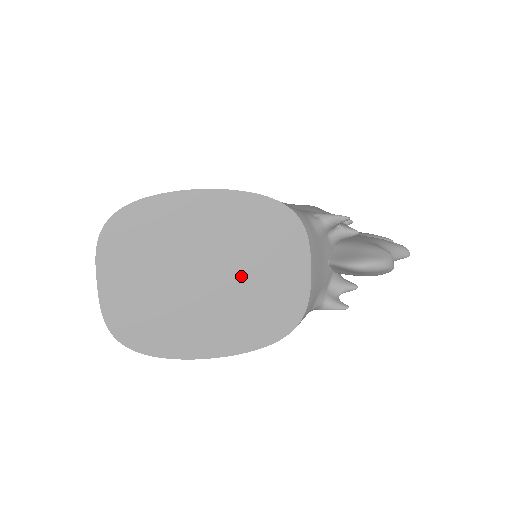
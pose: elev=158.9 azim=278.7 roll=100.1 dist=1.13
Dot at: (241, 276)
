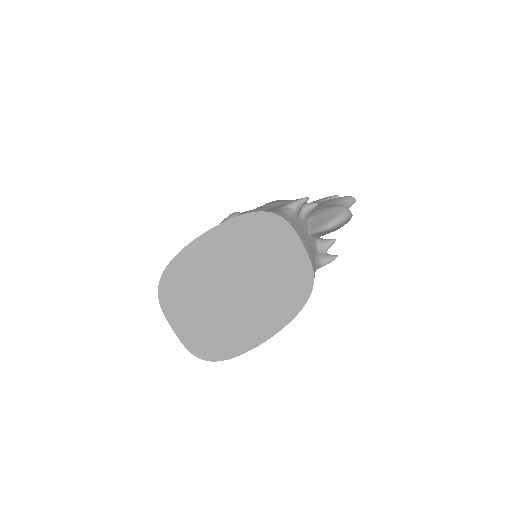
Dot at: (262, 273)
